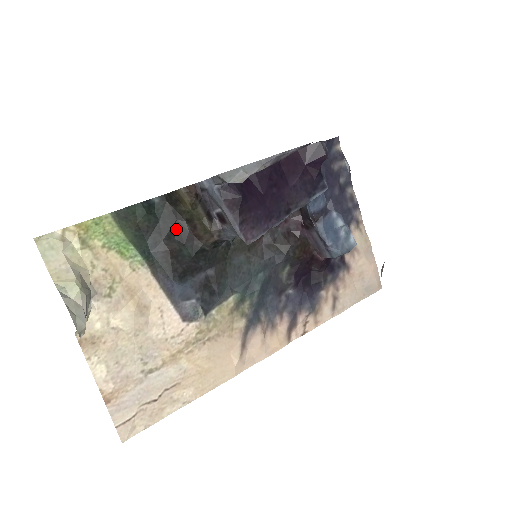
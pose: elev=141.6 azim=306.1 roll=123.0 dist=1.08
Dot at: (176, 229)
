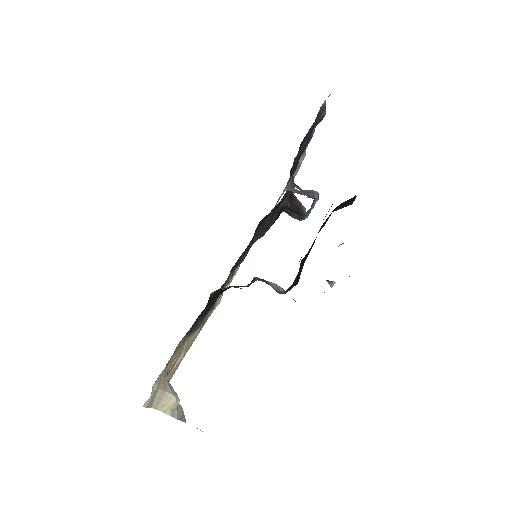
Dot at: occluded
